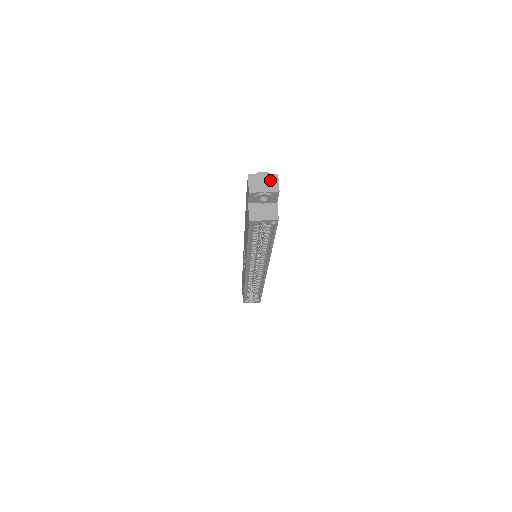
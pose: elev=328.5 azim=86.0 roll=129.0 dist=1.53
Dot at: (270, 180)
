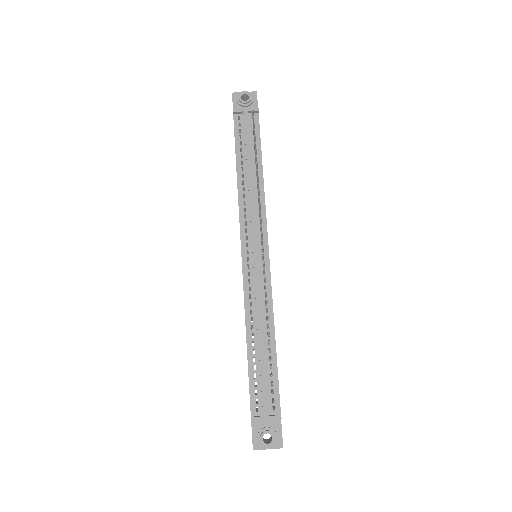
Dot at: (274, 448)
